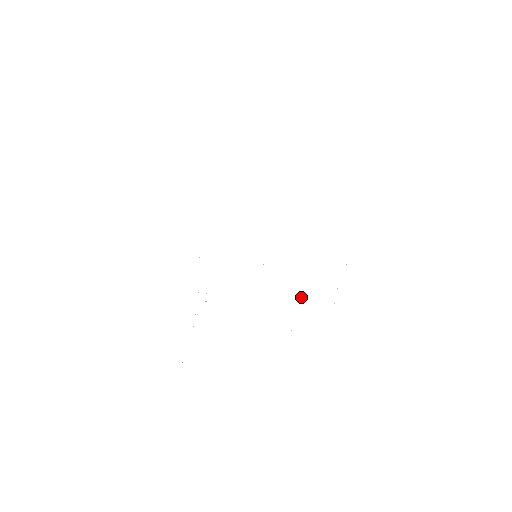
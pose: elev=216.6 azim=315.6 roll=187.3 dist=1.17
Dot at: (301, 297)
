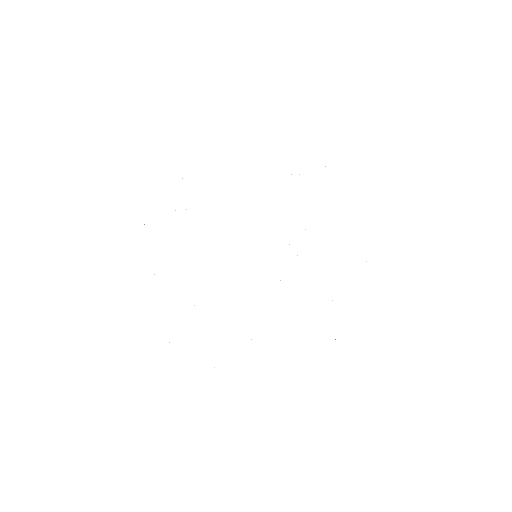
Dot at: occluded
